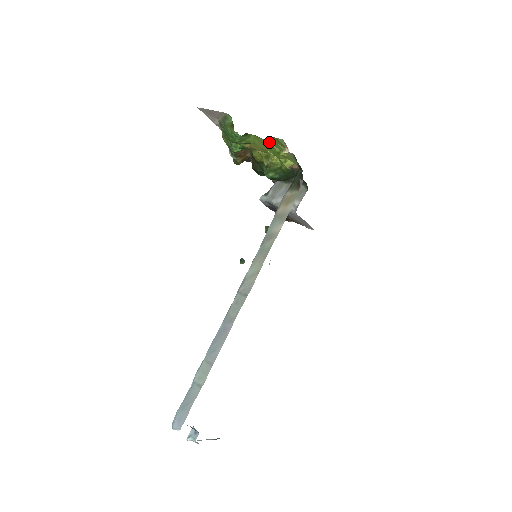
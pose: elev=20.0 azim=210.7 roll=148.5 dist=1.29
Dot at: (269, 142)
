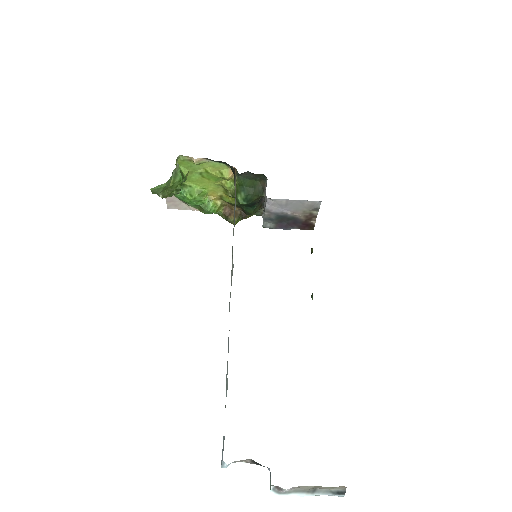
Dot at: (194, 172)
